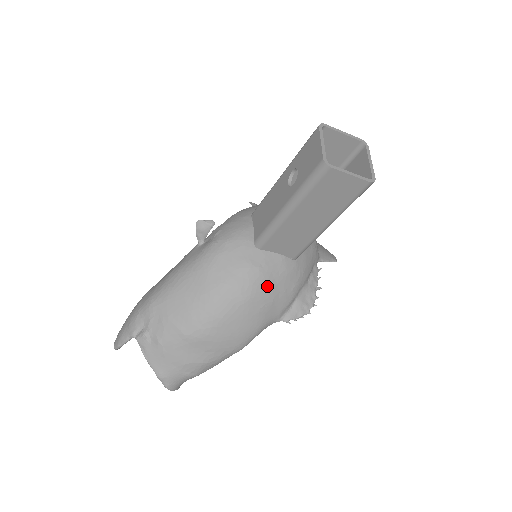
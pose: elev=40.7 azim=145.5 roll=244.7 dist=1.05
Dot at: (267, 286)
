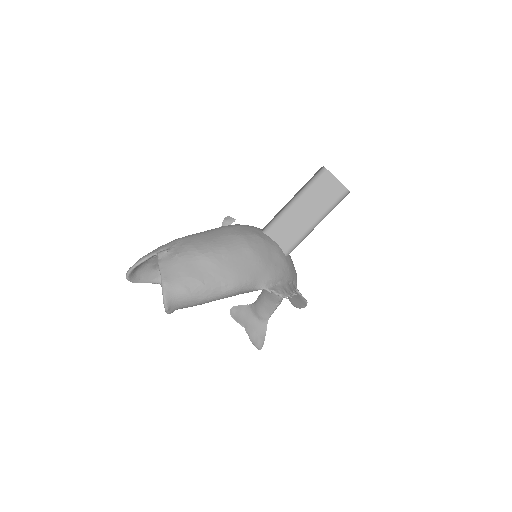
Dot at: (265, 252)
